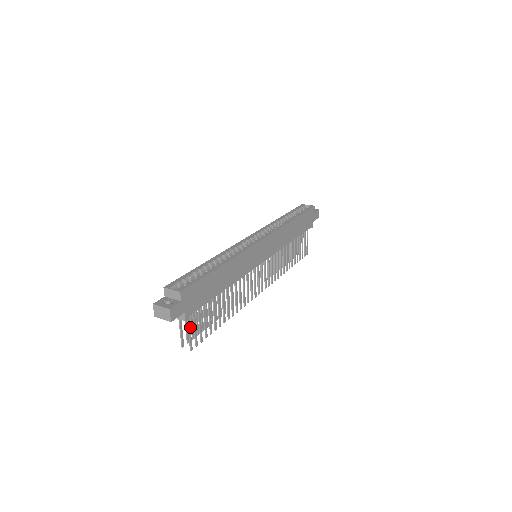
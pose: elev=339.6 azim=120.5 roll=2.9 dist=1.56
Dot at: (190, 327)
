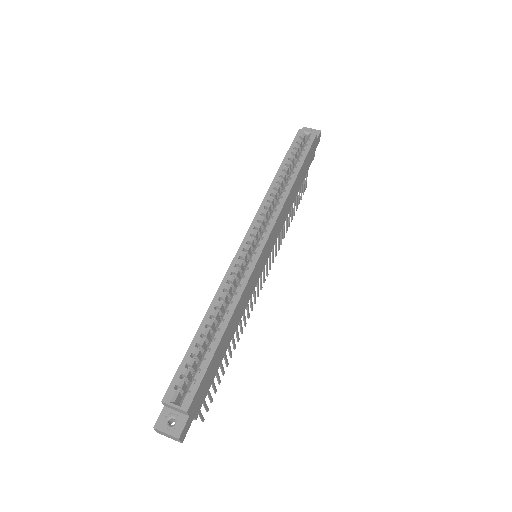
Dot at: (200, 410)
